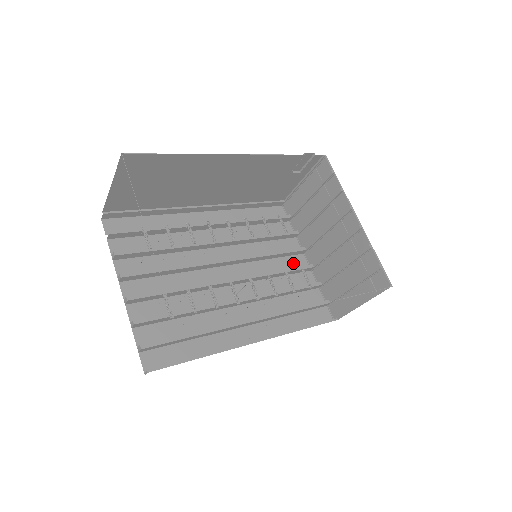
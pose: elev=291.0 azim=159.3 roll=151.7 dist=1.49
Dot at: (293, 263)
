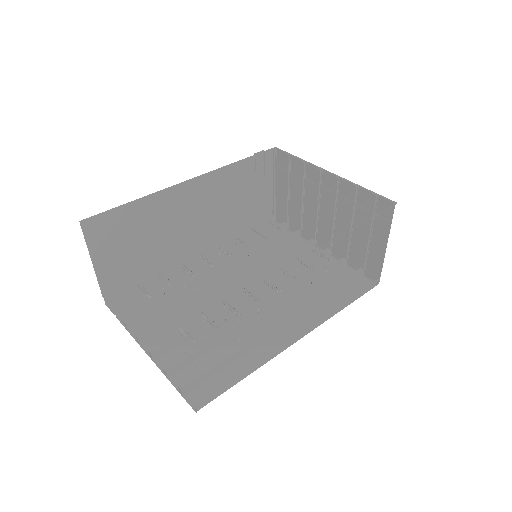
Dot at: occluded
